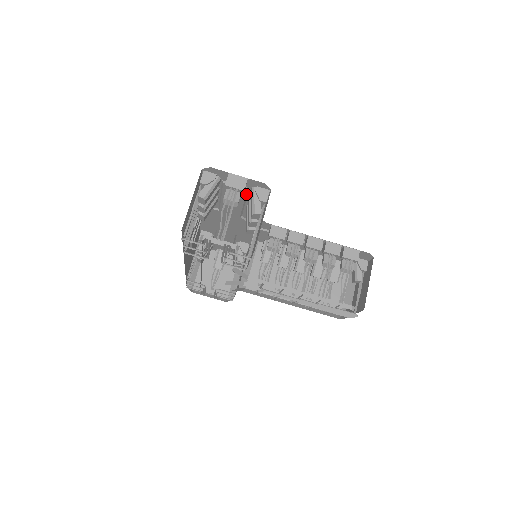
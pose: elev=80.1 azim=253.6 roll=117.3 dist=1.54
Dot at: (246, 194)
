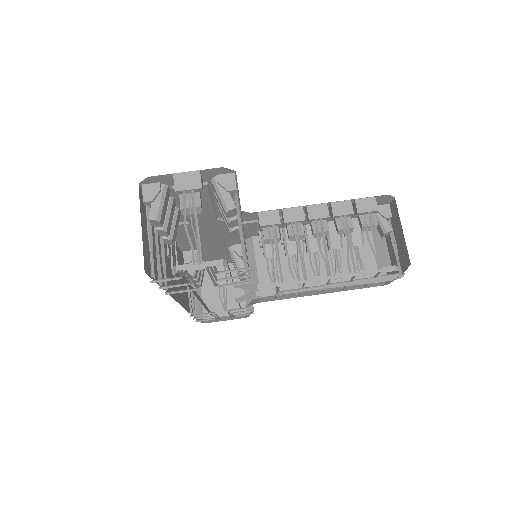
Dot at: (208, 190)
